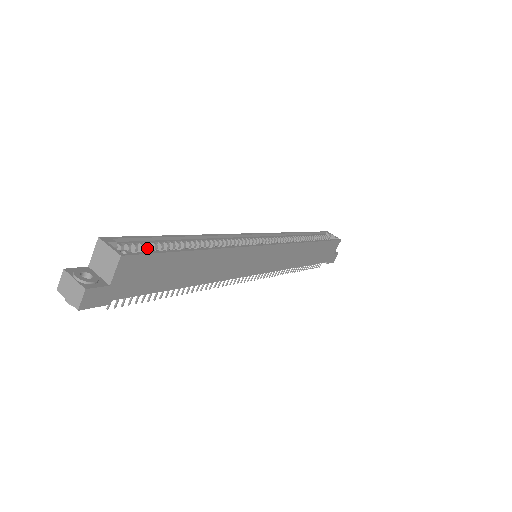
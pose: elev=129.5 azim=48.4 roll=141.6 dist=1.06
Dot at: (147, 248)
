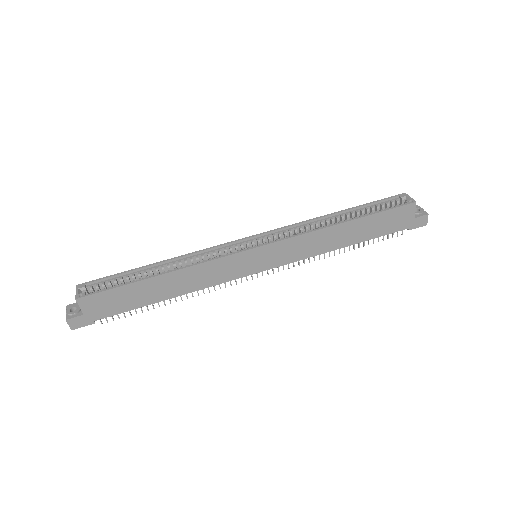
Dot at: (115, 283)
